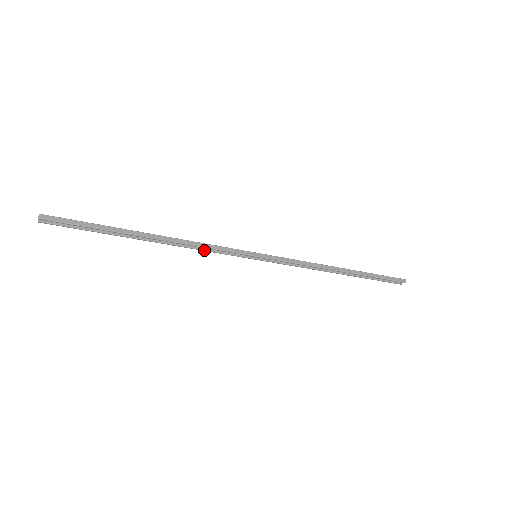
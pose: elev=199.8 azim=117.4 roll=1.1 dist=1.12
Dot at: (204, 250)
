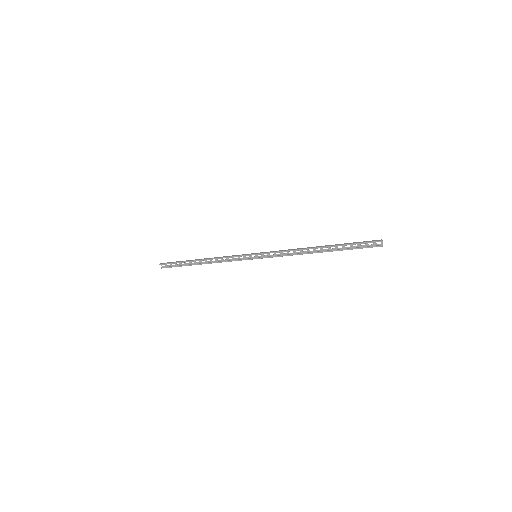
Dot at: (227, 261)
